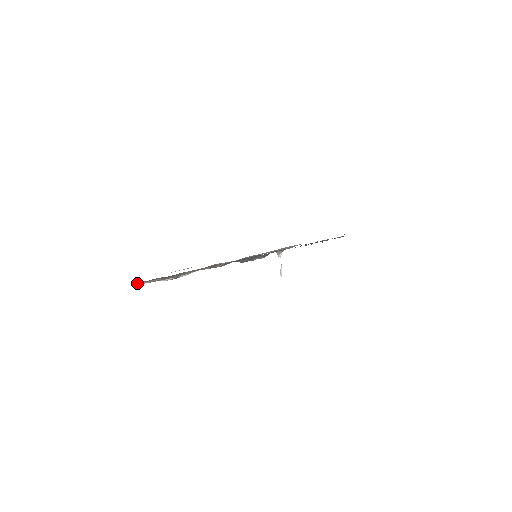
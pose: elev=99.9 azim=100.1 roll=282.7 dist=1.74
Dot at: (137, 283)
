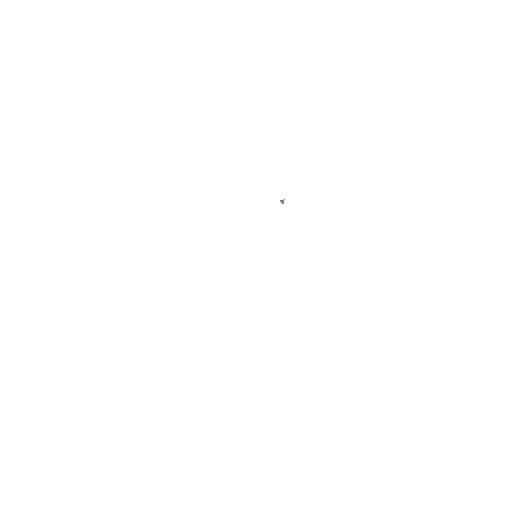
Dot at: occluded
